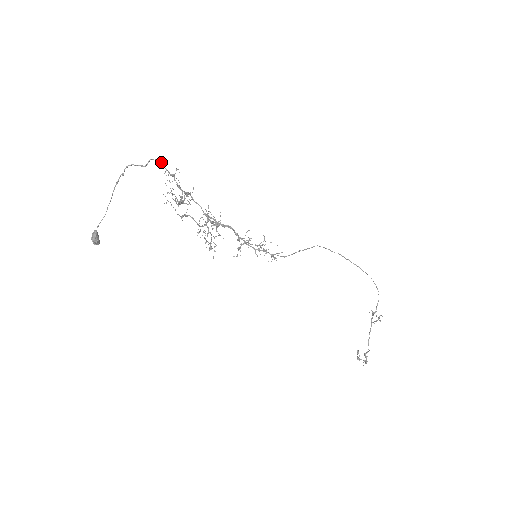
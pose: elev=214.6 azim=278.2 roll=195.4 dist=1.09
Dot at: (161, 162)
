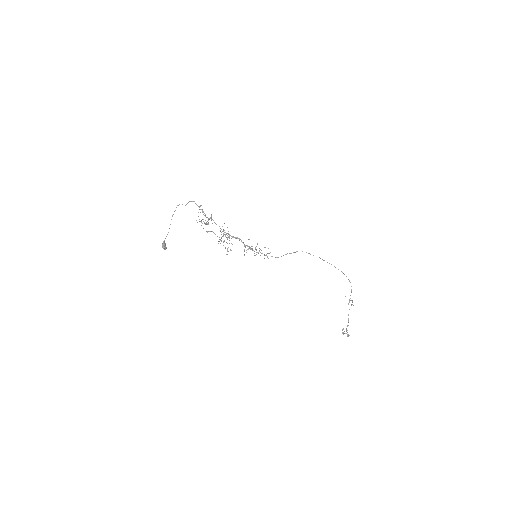
Dot at: (195, 203)
